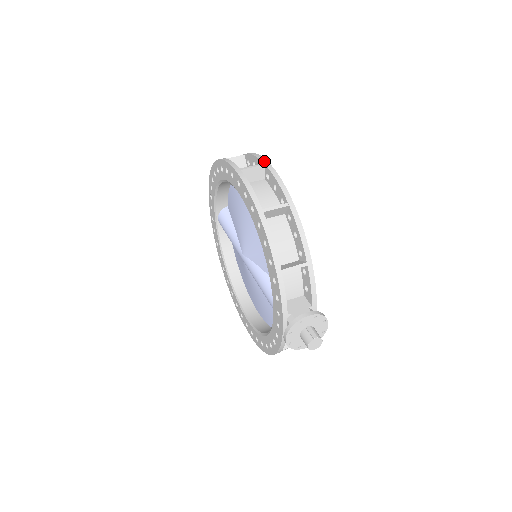
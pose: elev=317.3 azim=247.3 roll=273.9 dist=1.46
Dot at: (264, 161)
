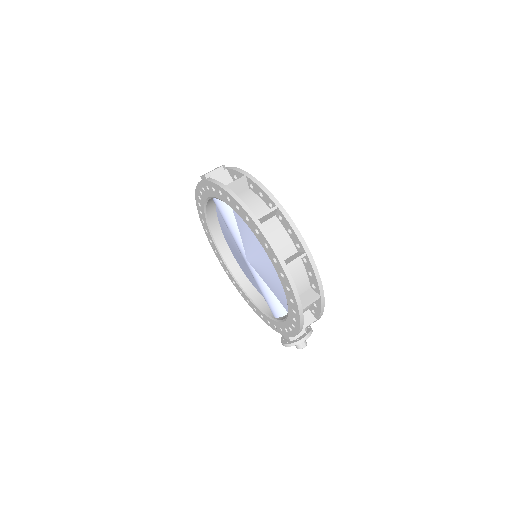
Dot at: (306, 250)
